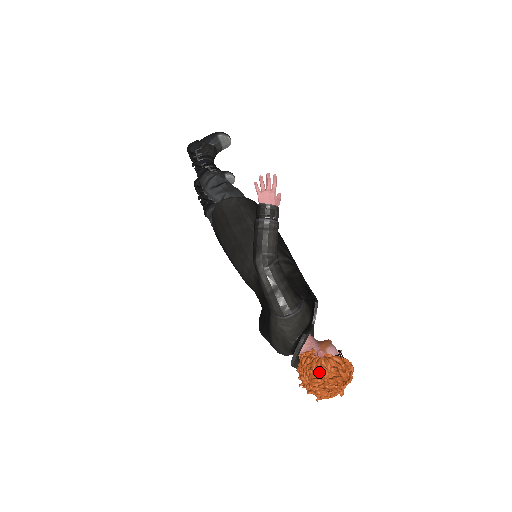
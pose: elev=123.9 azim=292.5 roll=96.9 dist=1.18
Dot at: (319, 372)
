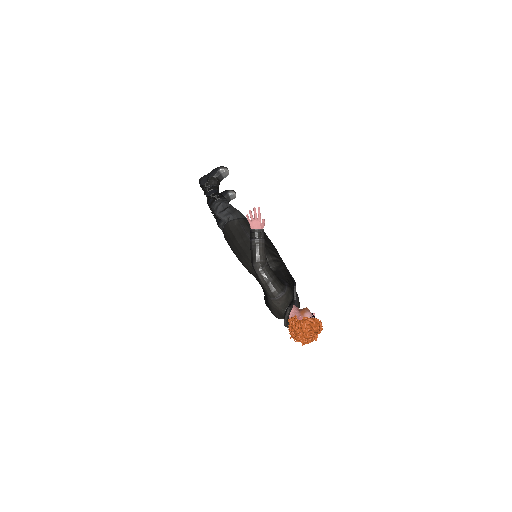
Dot at: (300, 329)
